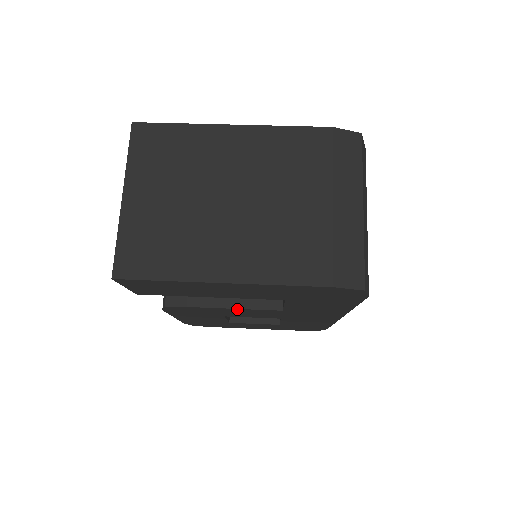
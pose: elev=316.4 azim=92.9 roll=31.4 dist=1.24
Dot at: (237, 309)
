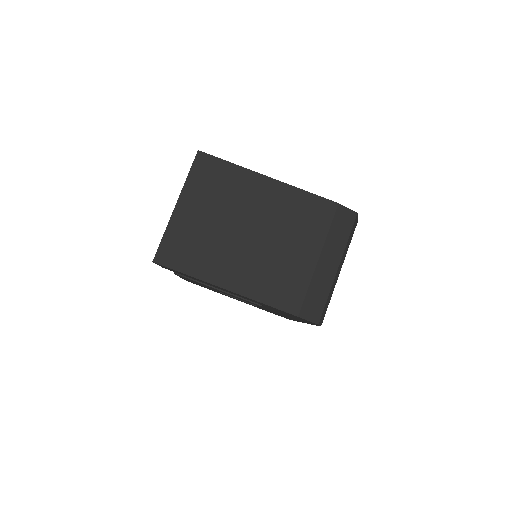
Dot at: (229, 294)
